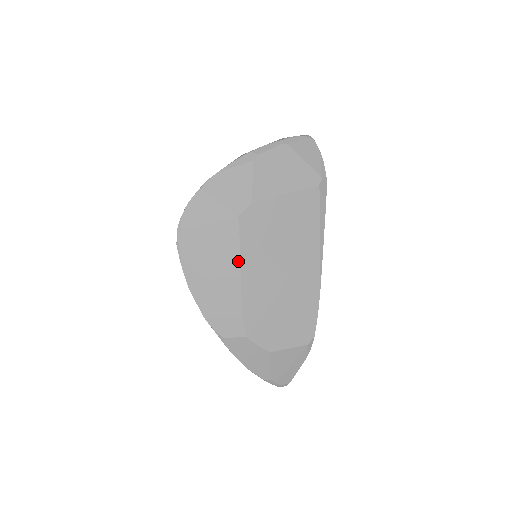
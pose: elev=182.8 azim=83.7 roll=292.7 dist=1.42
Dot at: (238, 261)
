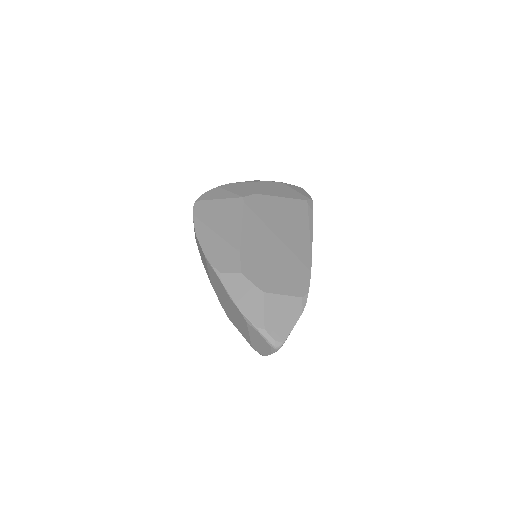
Dot at: (240, 221)
